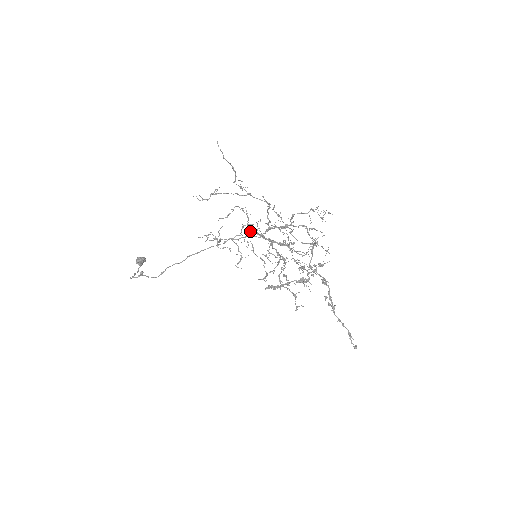
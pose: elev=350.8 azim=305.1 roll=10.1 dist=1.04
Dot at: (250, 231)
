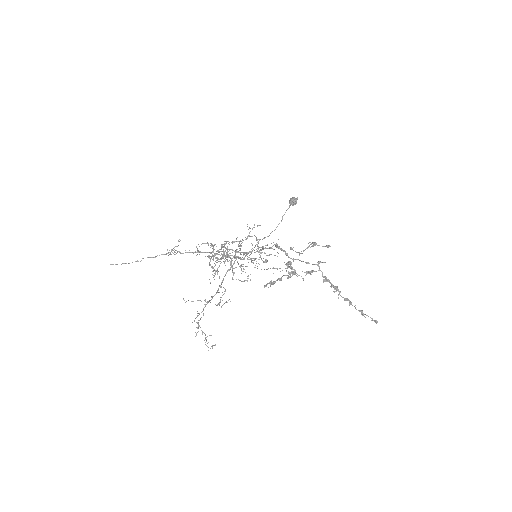
Dot at: (227, 250)
